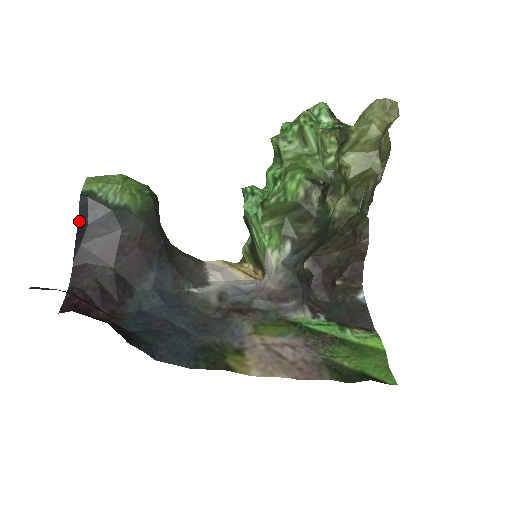
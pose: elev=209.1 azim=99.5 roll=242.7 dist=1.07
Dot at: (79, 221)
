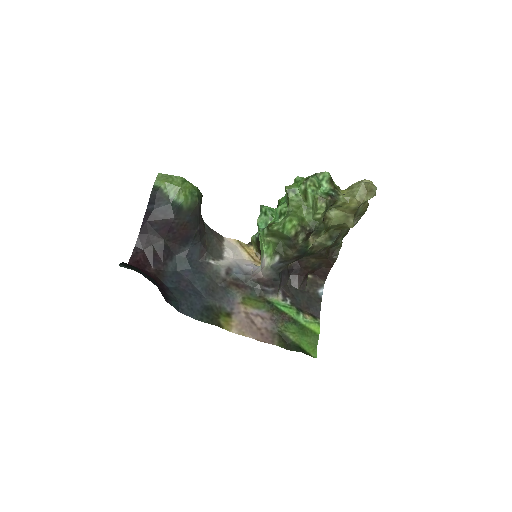
Dot at: (148, 205)
